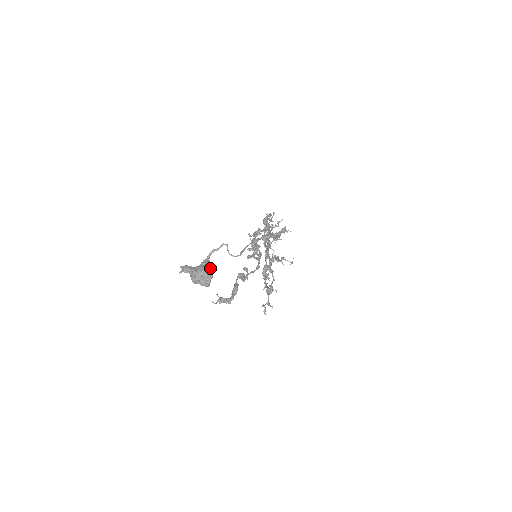
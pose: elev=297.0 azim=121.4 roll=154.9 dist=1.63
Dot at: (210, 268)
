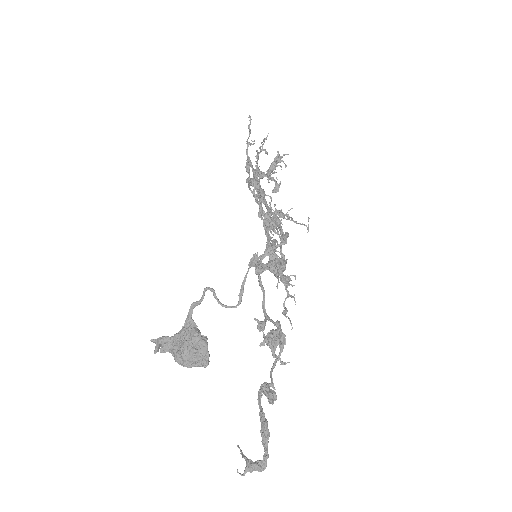
Dot at: (200, 343)
